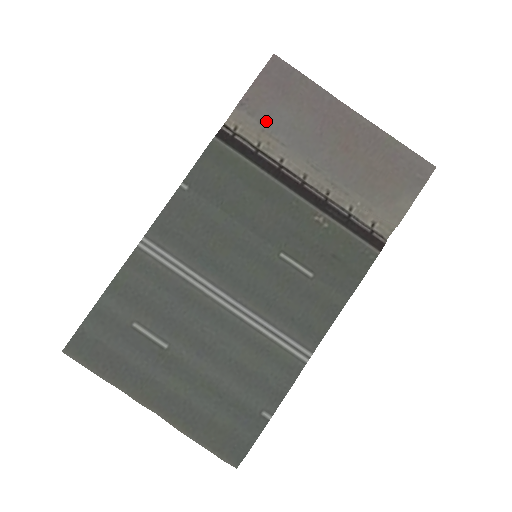
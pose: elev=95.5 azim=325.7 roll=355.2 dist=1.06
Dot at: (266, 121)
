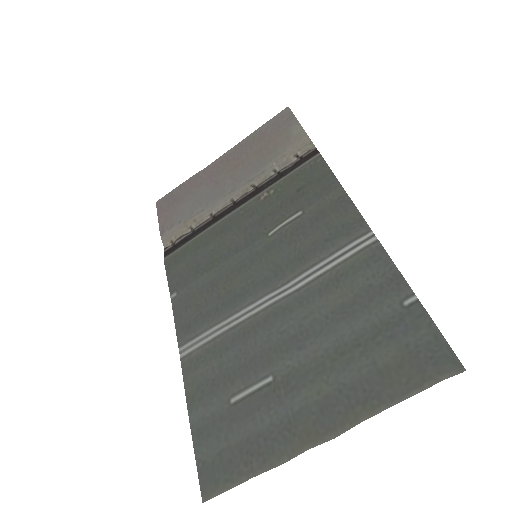
Dot at: (182, 218)
